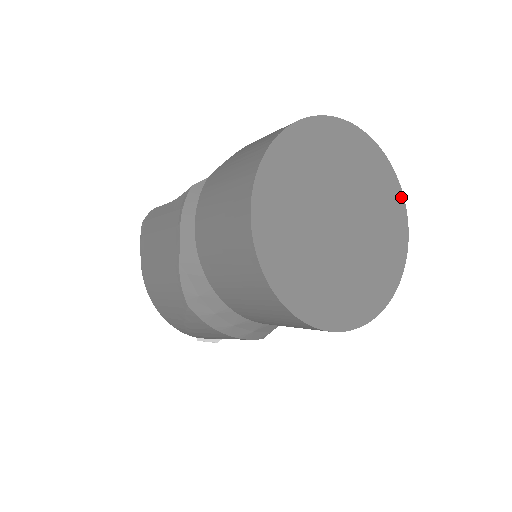
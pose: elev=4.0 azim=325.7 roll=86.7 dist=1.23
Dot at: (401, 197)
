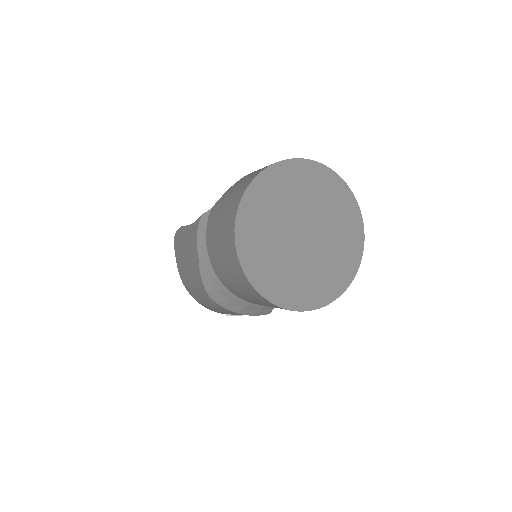
Dot at: (356, 205)
